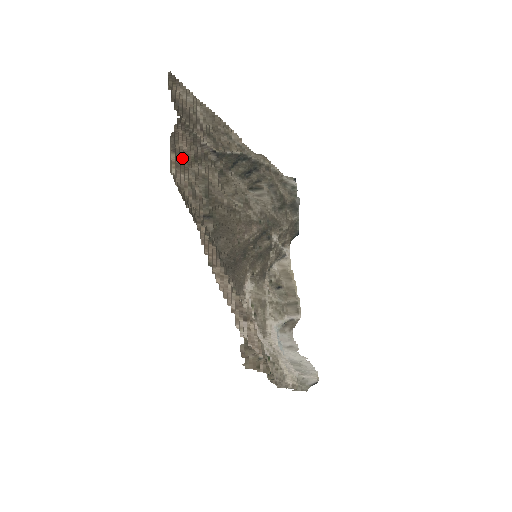
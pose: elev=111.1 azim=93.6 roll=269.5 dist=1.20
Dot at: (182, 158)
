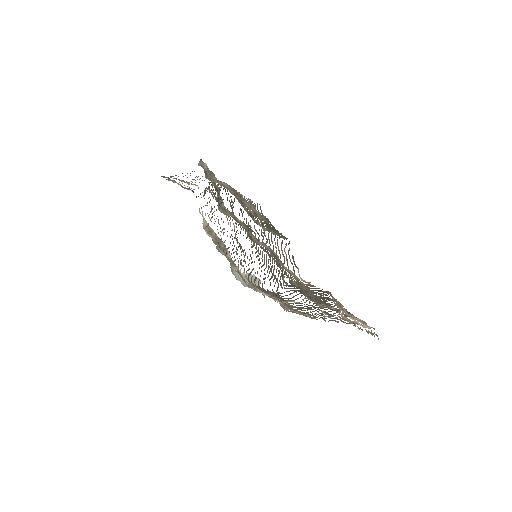
Dot at: (287, 261)
